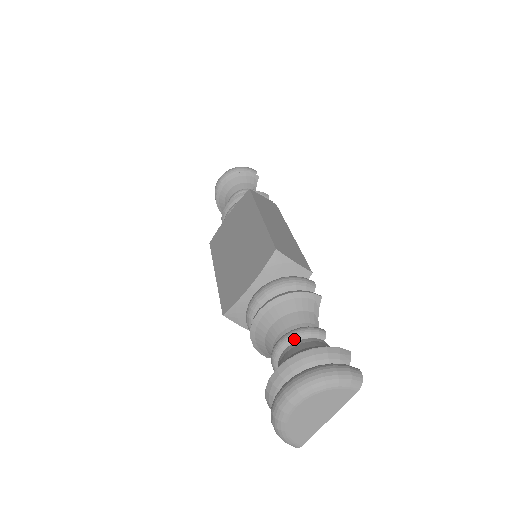
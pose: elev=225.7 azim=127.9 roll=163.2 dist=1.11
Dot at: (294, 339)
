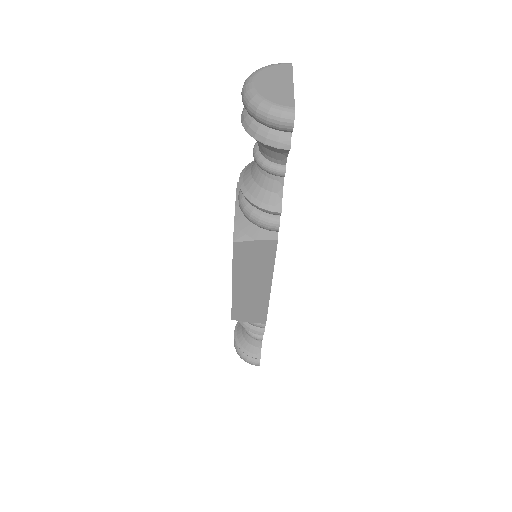
Dot at: occluded
